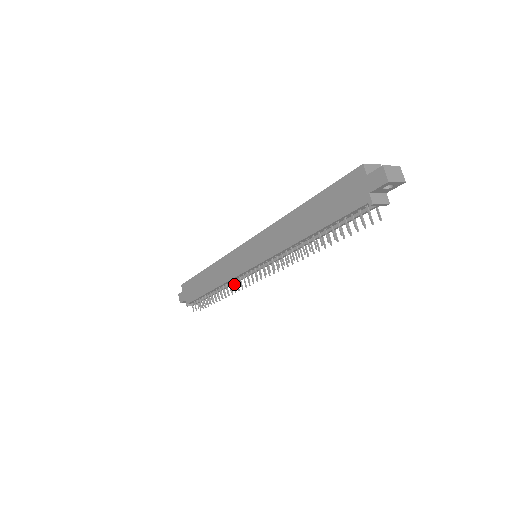
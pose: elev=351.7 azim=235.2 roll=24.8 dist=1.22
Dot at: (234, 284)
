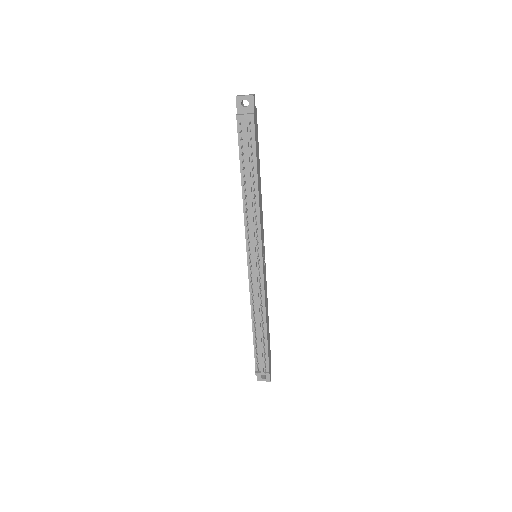
Dot at: (262, 306)
